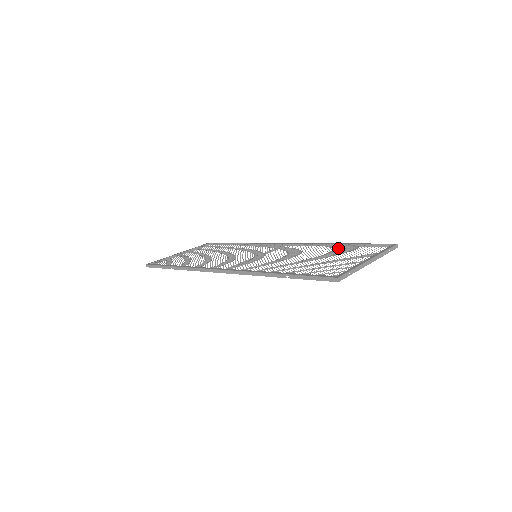
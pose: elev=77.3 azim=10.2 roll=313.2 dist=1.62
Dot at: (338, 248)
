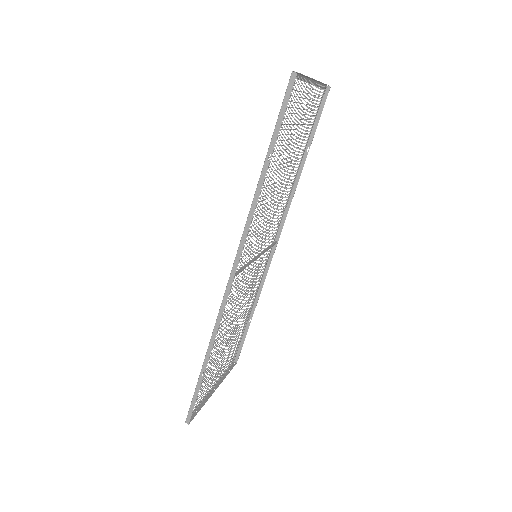
Dot at: occluded
